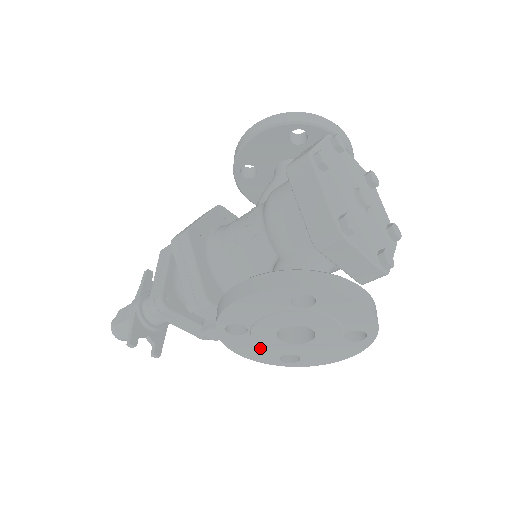
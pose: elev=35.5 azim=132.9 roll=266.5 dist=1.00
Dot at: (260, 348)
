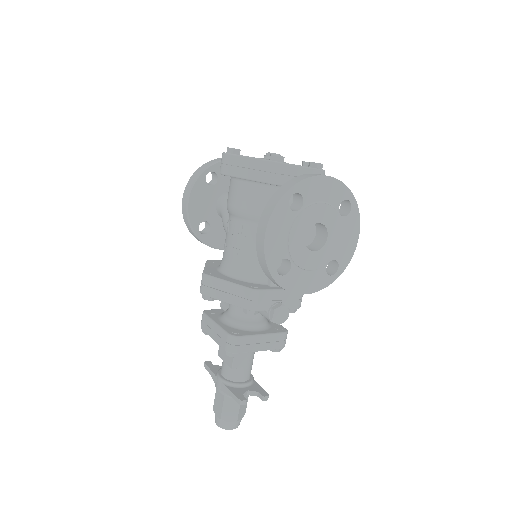
Dot at: (309, 274)
